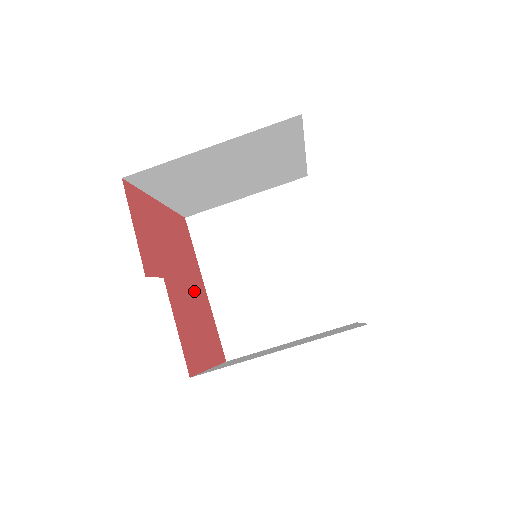
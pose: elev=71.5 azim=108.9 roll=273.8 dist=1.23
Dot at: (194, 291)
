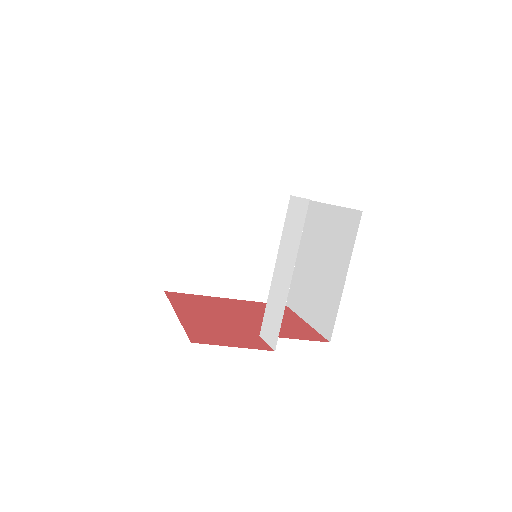
Dot at: (243, 311)
